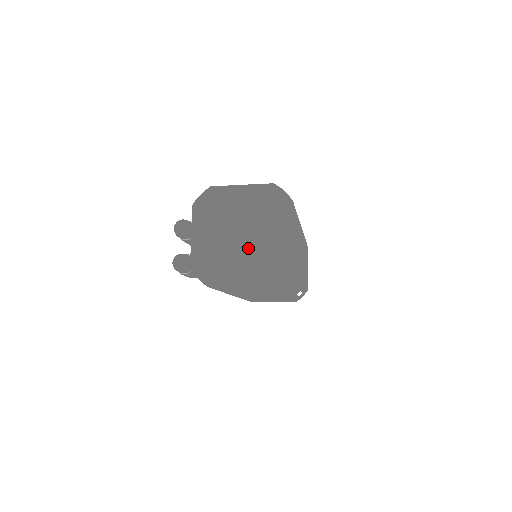
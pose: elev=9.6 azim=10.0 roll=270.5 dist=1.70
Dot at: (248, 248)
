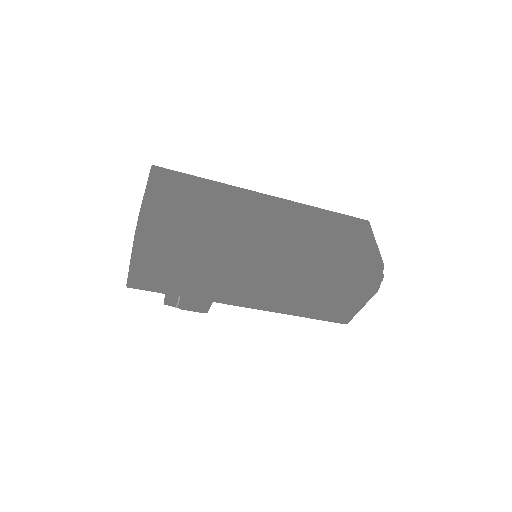
Dot at: occluded
